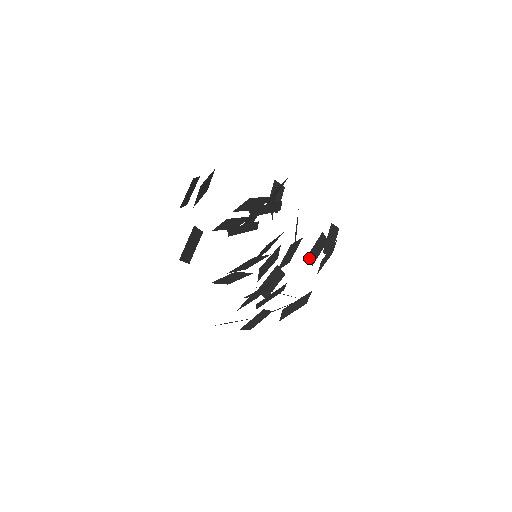
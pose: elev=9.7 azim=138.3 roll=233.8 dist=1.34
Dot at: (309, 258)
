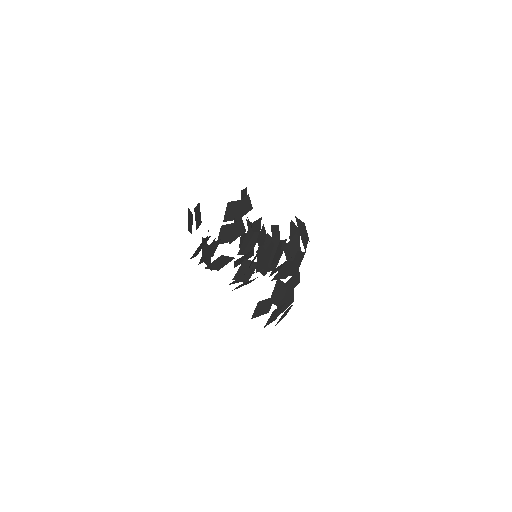
Dot at: occluded
